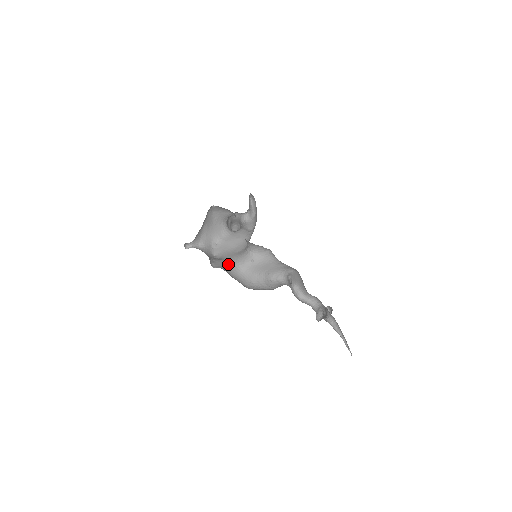
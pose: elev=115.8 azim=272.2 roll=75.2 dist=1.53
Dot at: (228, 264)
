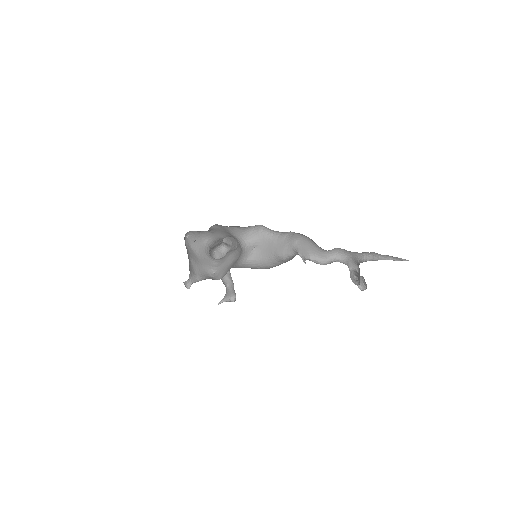
Dot at: (235, 267)
